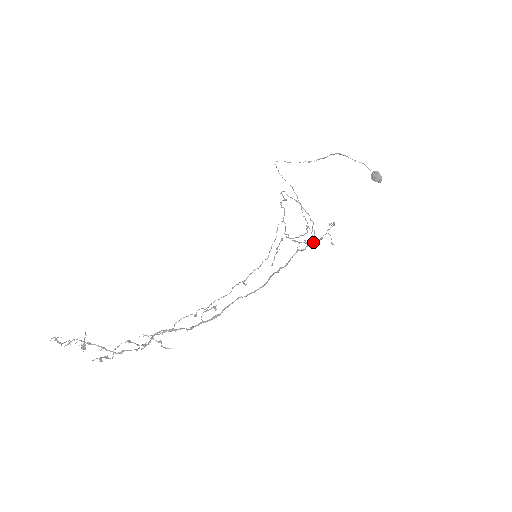
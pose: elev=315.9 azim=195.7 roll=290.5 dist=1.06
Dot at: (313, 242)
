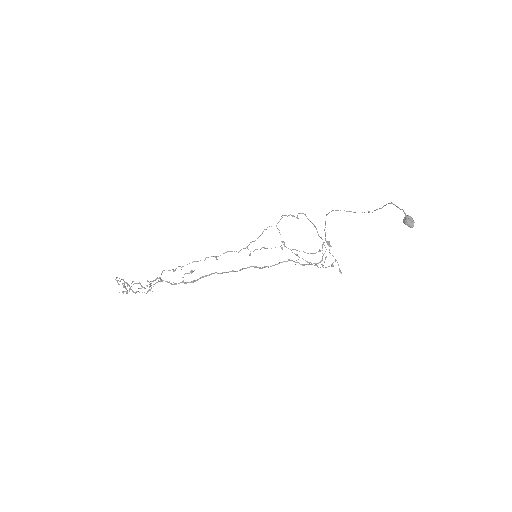
Dot at: occluded
